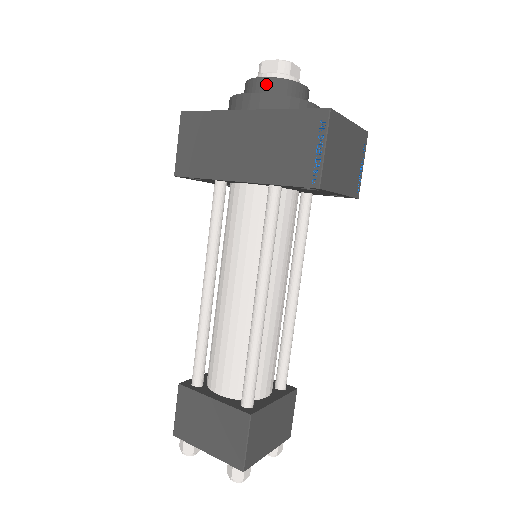
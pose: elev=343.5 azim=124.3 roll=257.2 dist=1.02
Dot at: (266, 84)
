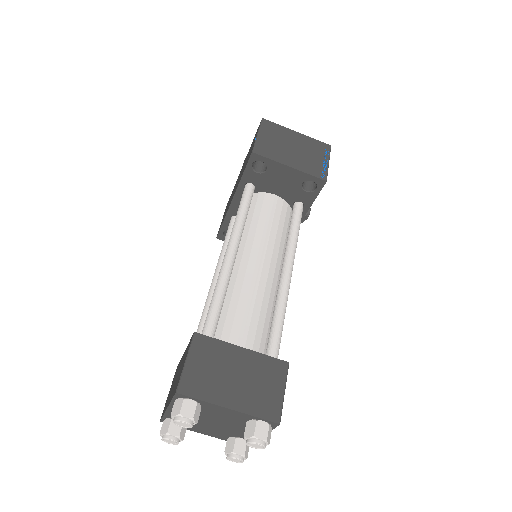
Dot at: occluded
